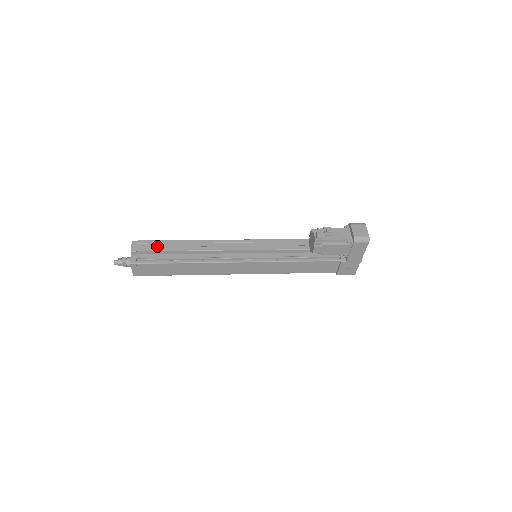
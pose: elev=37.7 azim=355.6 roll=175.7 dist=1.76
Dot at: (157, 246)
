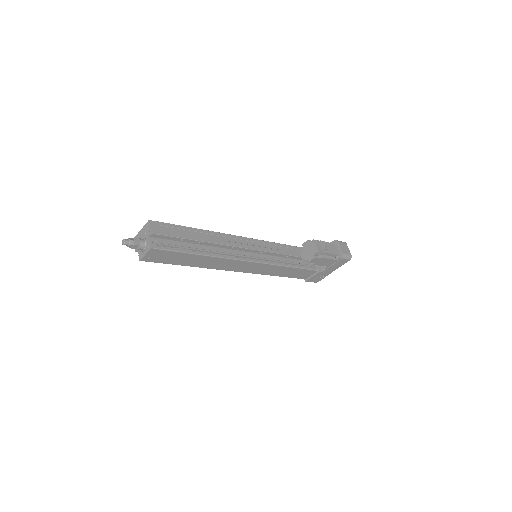
Dot at: (176, 231)
